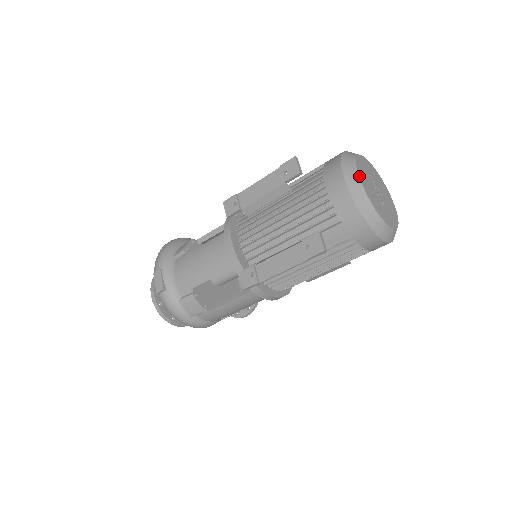
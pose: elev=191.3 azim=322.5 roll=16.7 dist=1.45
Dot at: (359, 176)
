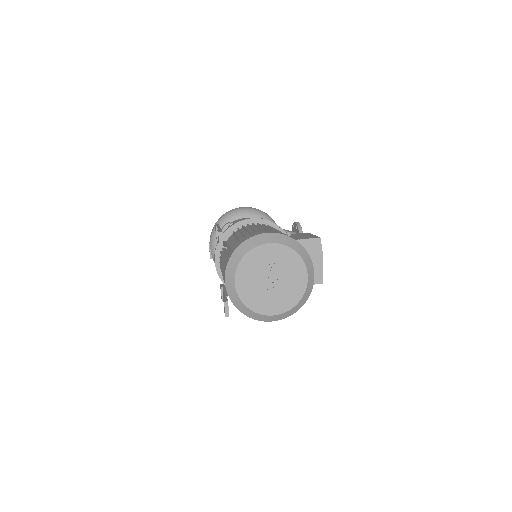
Dot at: (235, 280)
